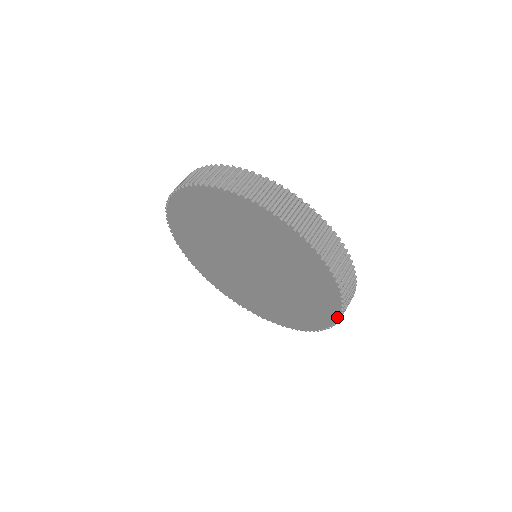
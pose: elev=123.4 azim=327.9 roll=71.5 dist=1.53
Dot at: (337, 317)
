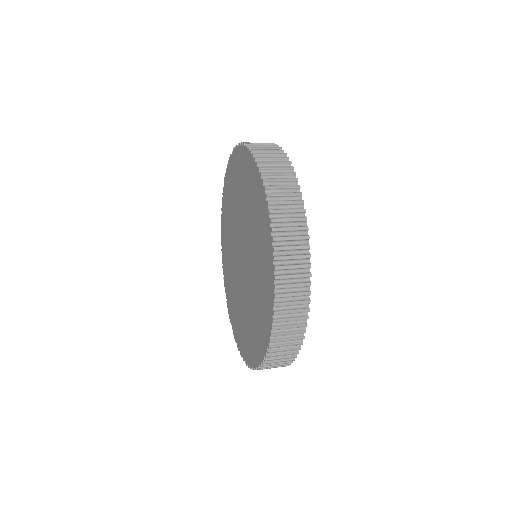
Dot at: (273, 261)
